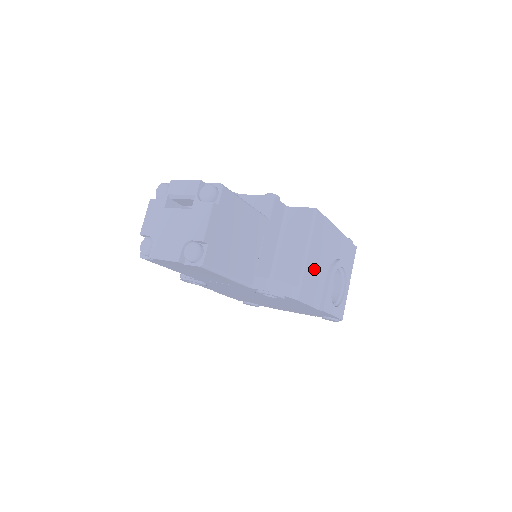
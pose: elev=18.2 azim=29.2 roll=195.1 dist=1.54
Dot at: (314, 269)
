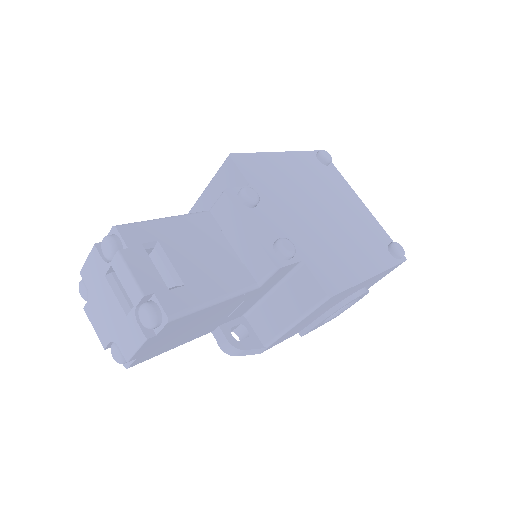
Dot at: (301, 325)
